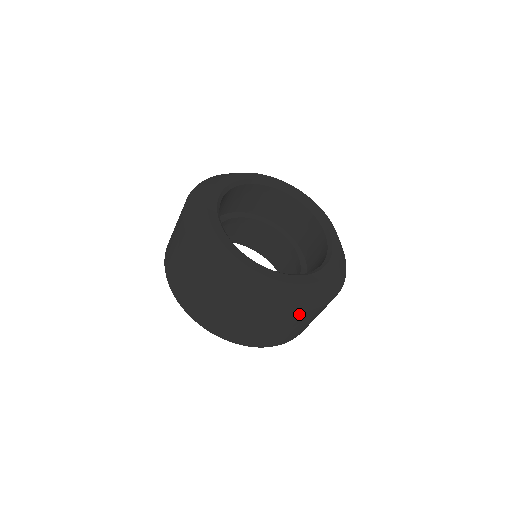
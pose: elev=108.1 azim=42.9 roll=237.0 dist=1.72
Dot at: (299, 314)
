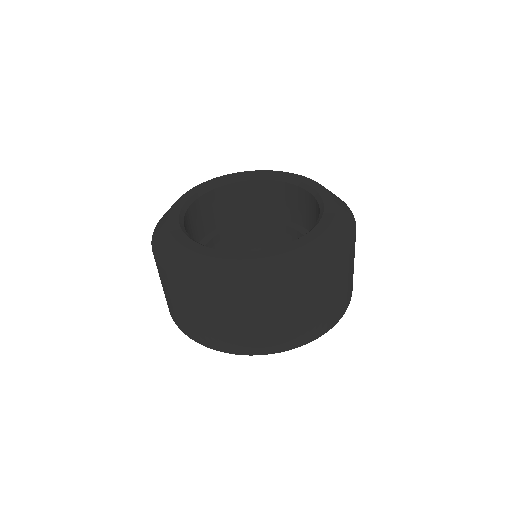
Dot at: (334, 271)
